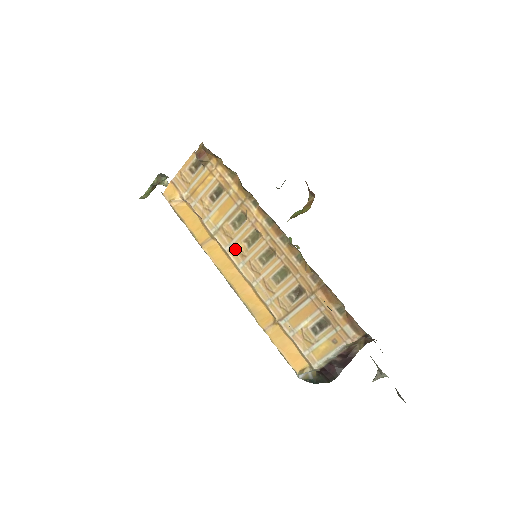
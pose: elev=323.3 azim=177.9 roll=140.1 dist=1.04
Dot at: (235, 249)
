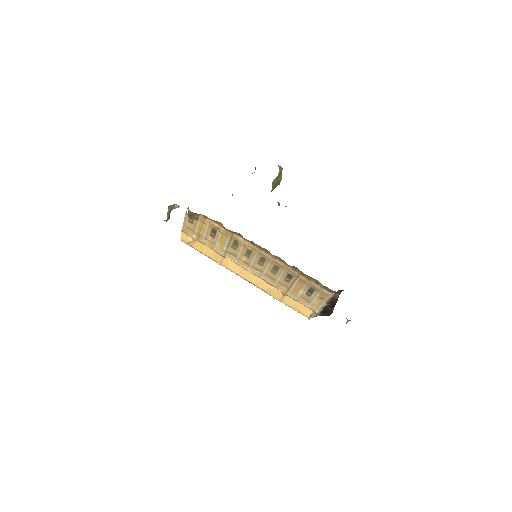
Dot at: (241, 261)
